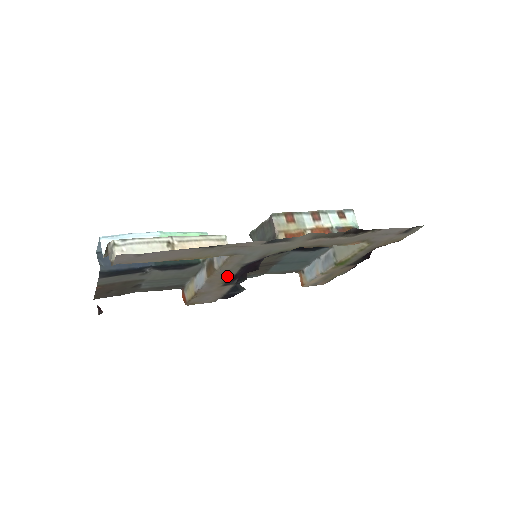
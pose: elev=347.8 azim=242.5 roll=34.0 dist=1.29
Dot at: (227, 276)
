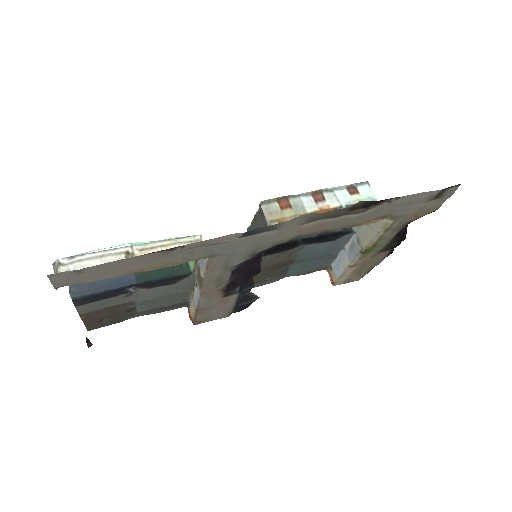
Dot at: (221, 284)
